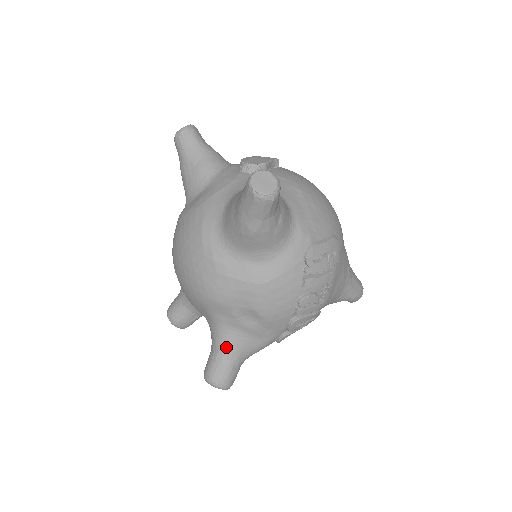
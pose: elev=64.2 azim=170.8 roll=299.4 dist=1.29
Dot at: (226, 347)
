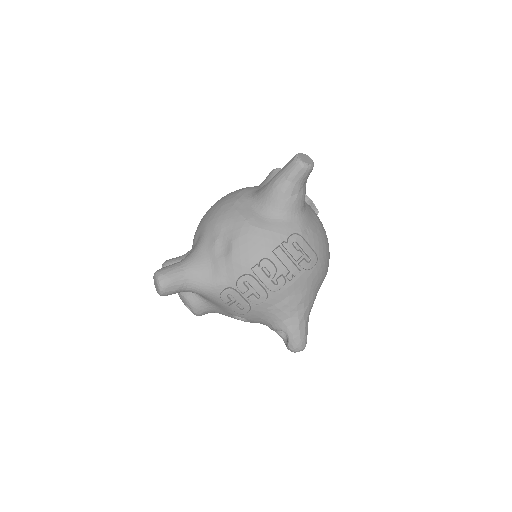
Dot at: (190, 261)
